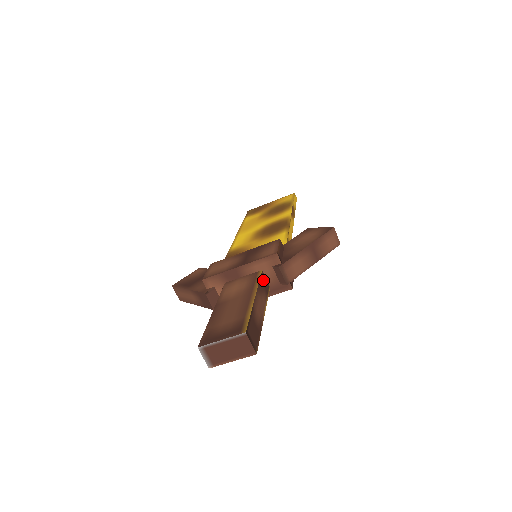
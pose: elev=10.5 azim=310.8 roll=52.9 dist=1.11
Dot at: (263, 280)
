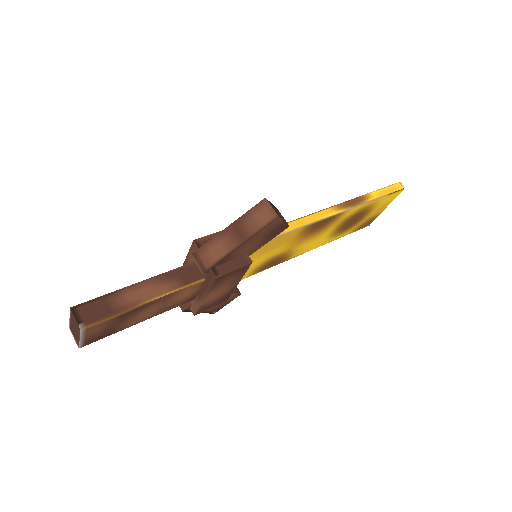
Dot at: (187, 271)
